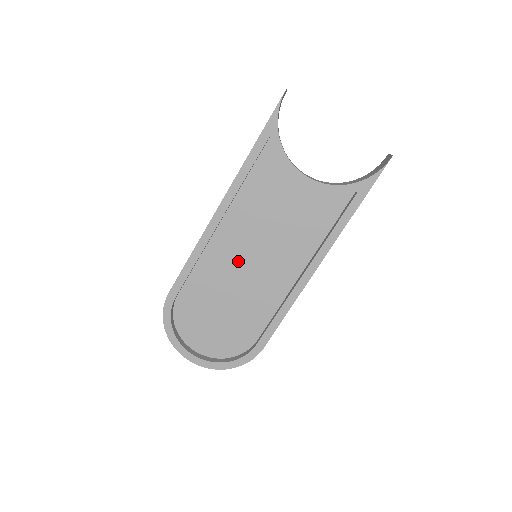
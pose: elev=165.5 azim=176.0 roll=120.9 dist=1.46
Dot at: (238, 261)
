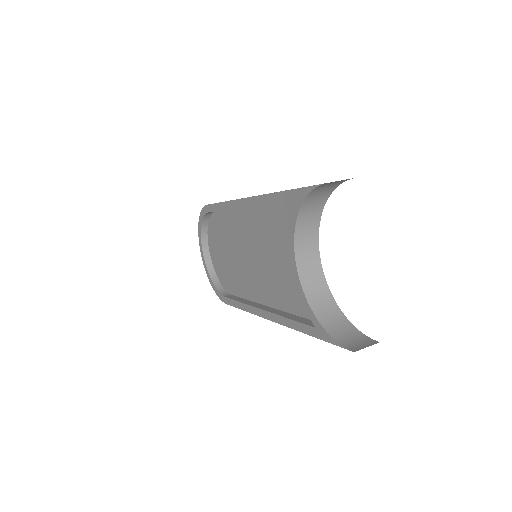
Dot at: (245, 243)
